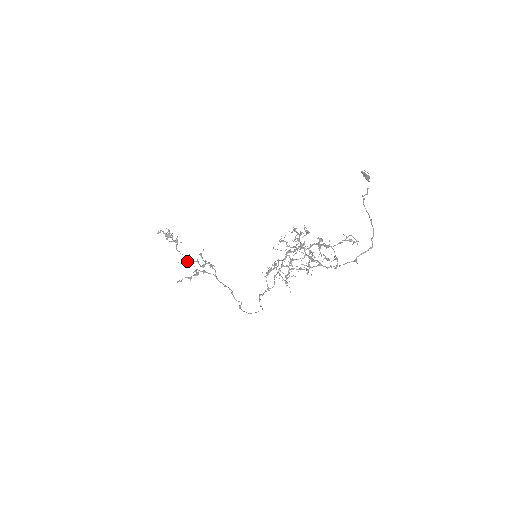
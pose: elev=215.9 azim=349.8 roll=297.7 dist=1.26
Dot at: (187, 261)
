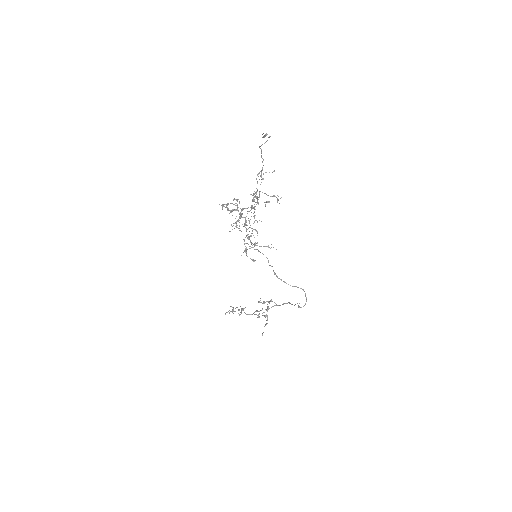
Dot at: occluded
